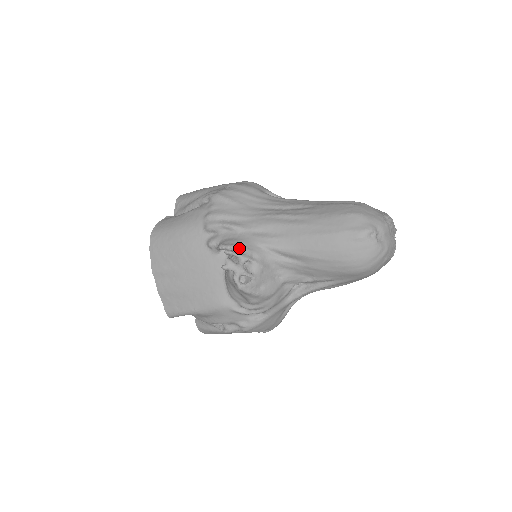
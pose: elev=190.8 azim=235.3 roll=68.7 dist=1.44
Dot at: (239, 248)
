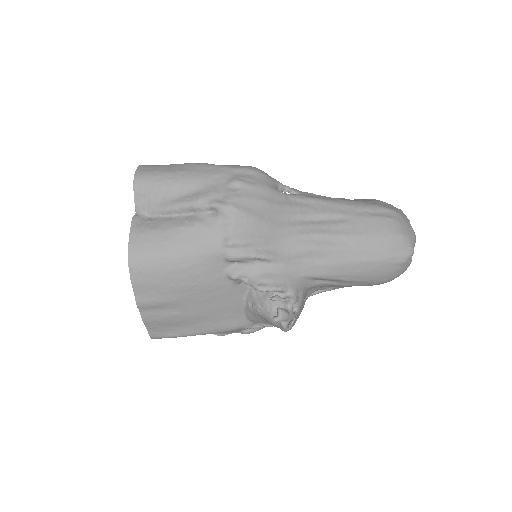
Dot at: (285, 289)
